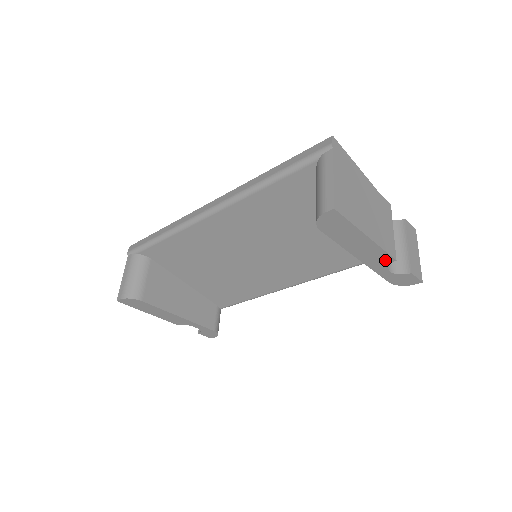
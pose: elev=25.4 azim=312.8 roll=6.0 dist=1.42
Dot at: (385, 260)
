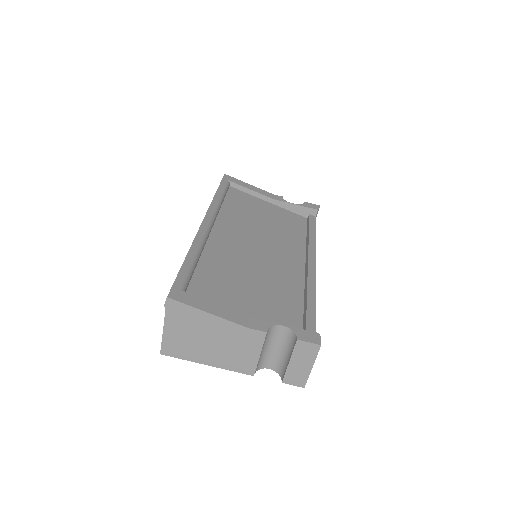
Dot at: occluded
